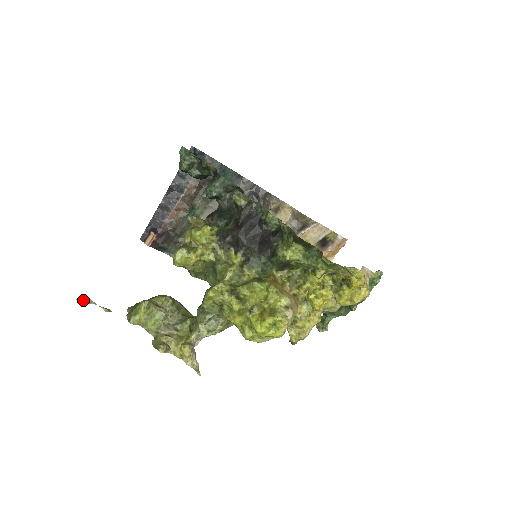
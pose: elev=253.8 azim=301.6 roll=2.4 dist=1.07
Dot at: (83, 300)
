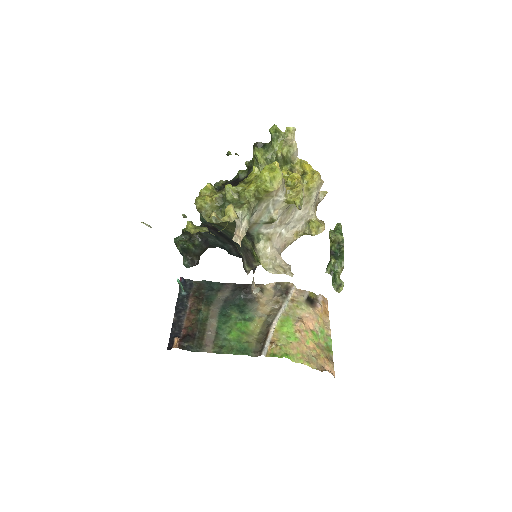
Dot at: (145, 224)
